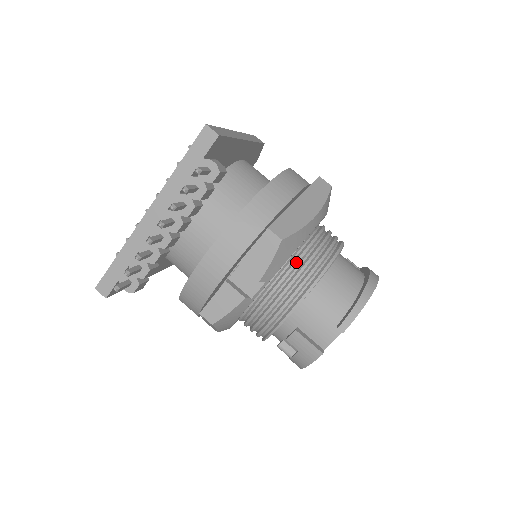
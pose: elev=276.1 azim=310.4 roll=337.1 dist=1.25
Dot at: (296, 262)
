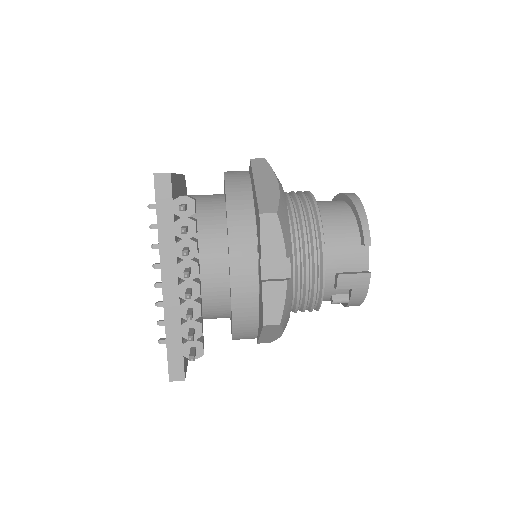
Dot at: (295, 226)
